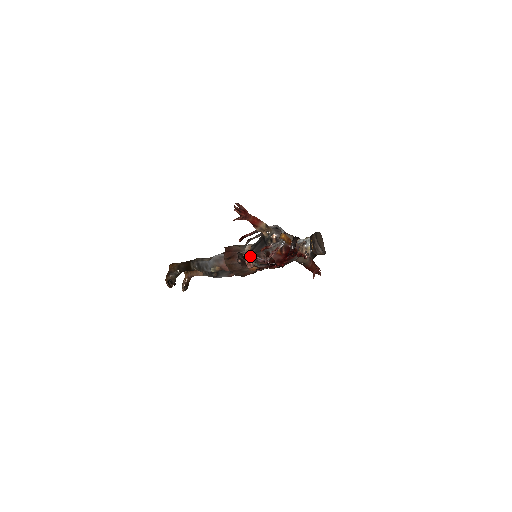
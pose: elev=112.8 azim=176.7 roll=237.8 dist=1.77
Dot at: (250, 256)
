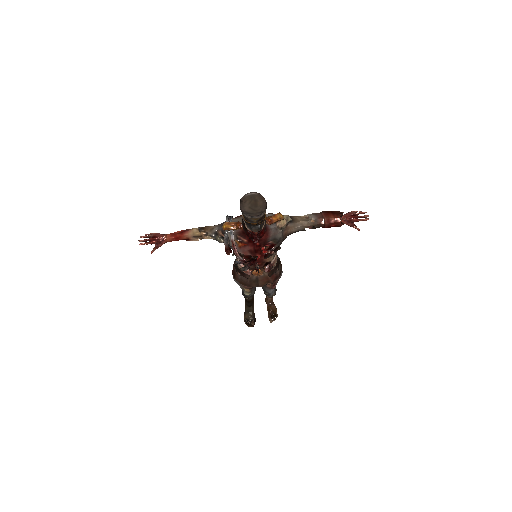
Dot at: (238, 263)
